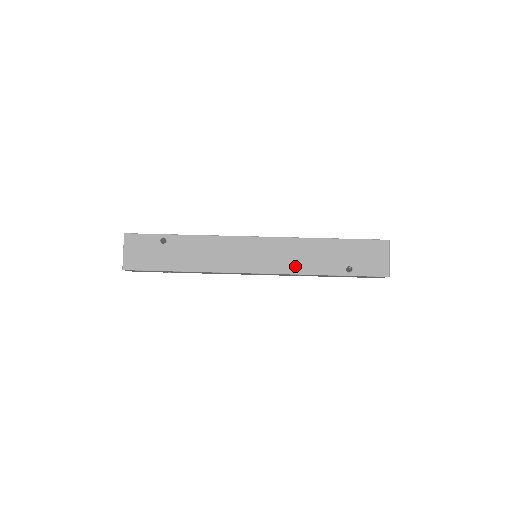
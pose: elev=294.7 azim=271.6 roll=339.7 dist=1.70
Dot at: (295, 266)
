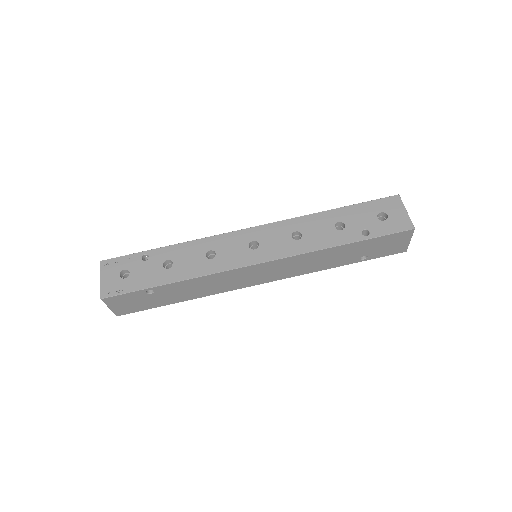
Dot at: (305, 270)
